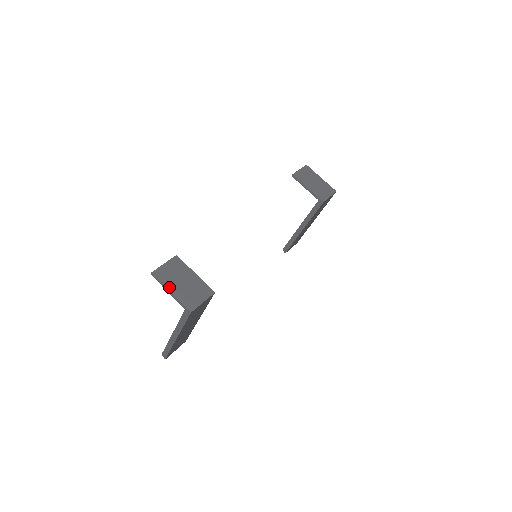
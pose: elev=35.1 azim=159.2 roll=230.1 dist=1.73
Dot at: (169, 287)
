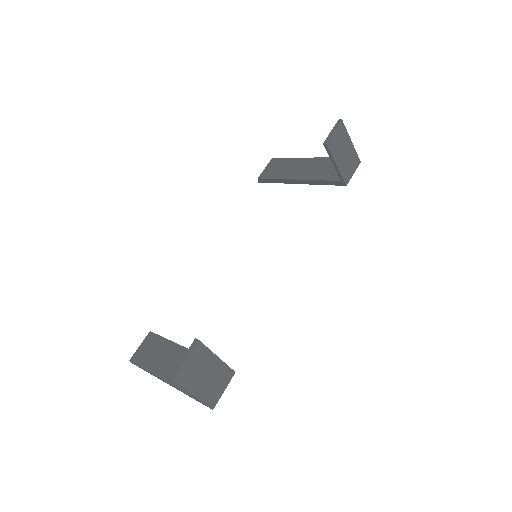
Dot at: (191, 390)
